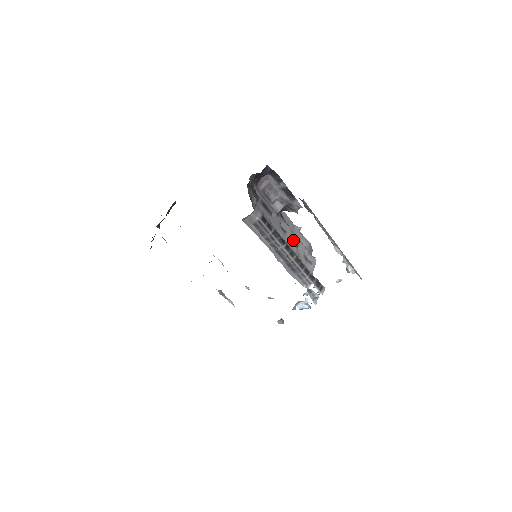
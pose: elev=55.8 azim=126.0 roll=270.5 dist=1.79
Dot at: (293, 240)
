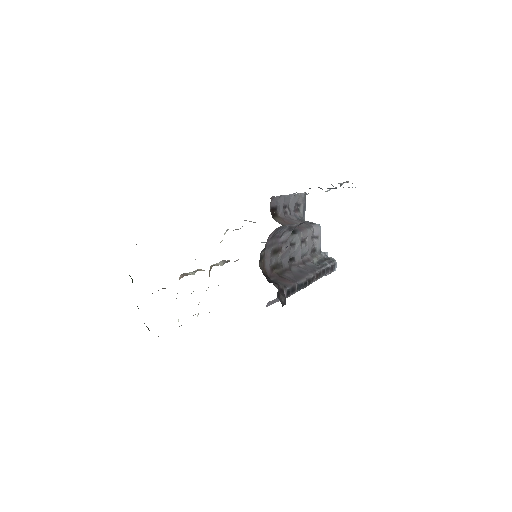
Dot at: (301, 239)
